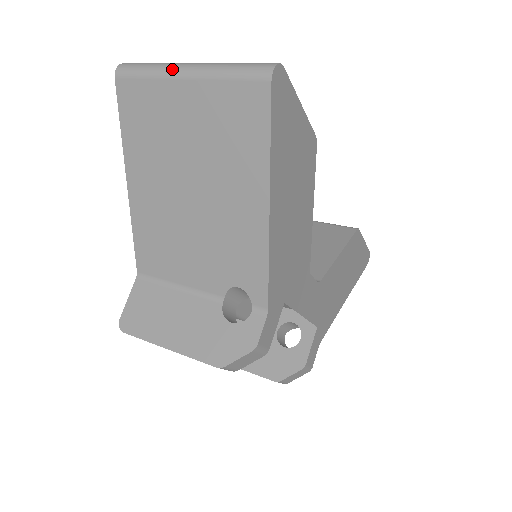
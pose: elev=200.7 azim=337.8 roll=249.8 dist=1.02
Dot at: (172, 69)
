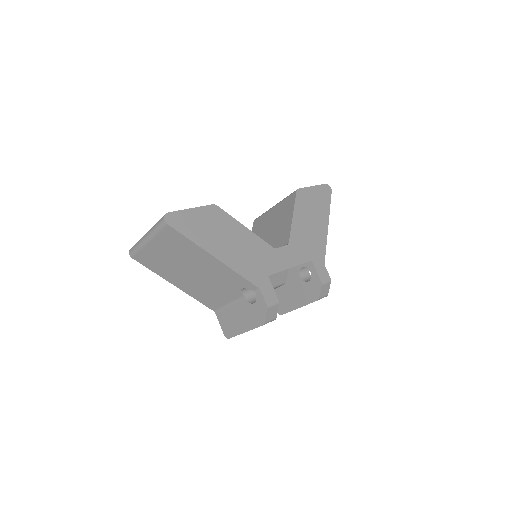
Dot at: (142, 242)
